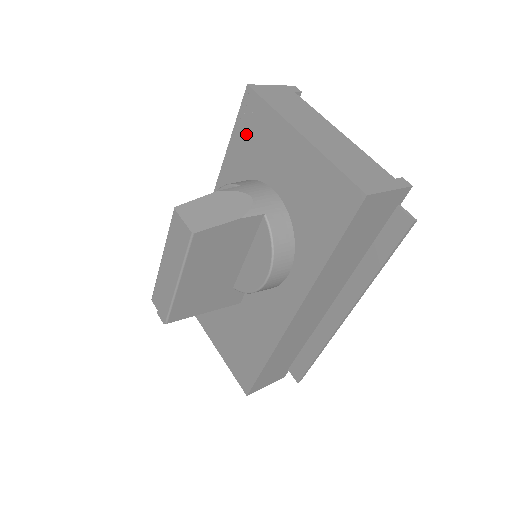
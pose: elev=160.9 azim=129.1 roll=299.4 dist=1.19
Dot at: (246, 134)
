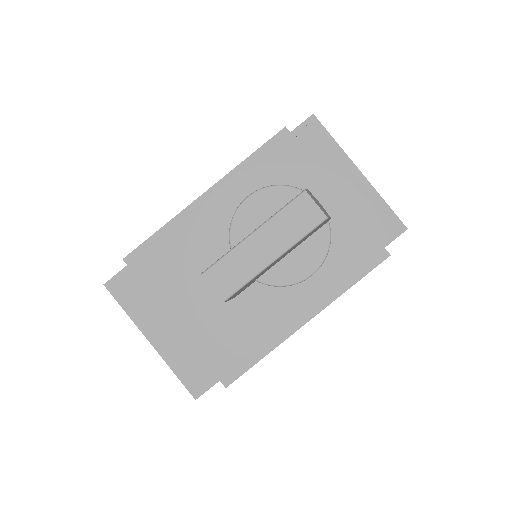
Dot at: (297, 150)
